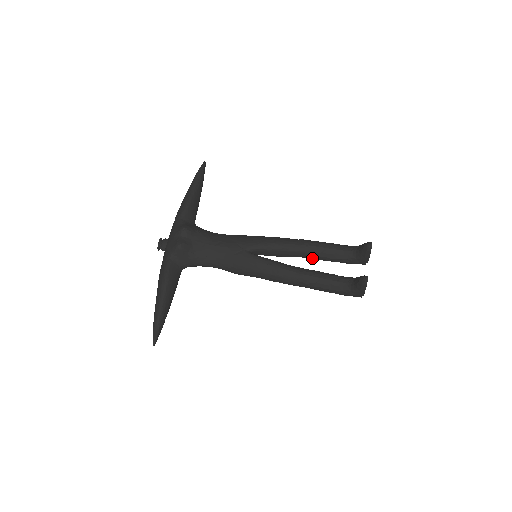
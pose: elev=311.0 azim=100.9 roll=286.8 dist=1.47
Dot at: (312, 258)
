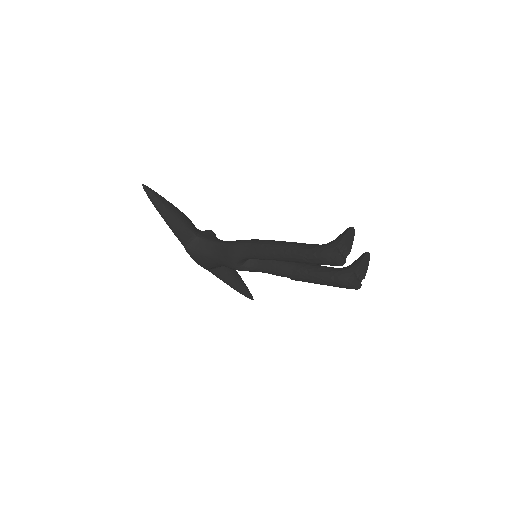
Dot at: (303, 269)
